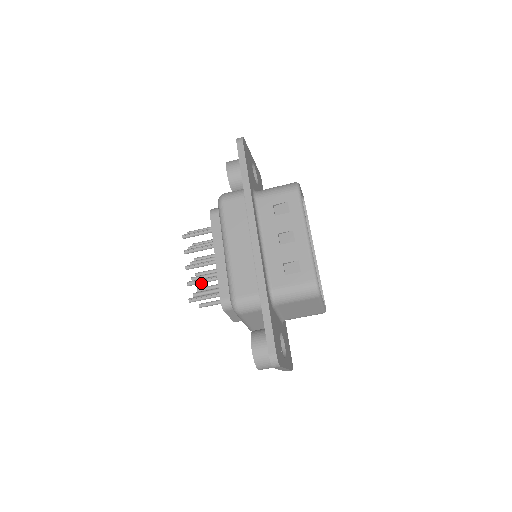
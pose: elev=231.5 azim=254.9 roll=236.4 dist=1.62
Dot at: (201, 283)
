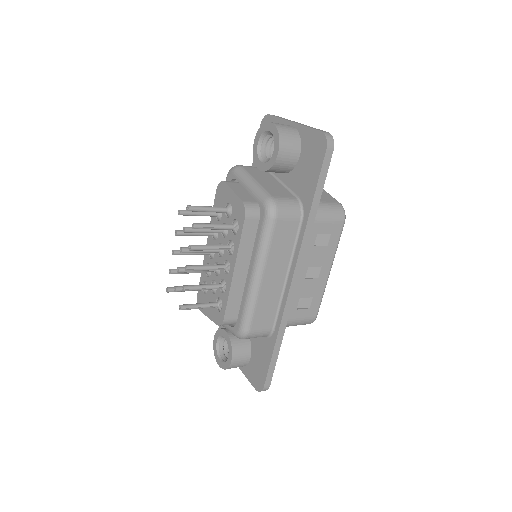
Dot at: (199, 289)
